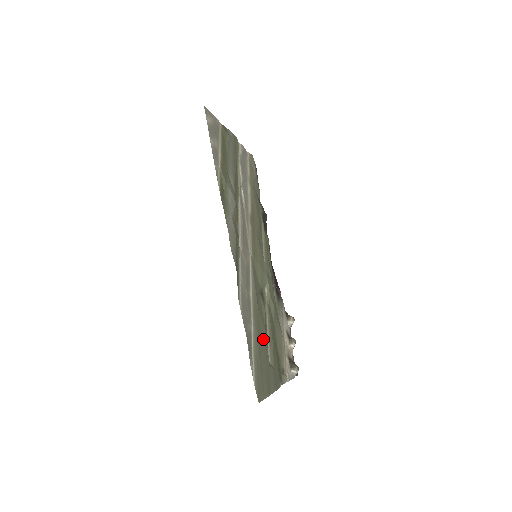
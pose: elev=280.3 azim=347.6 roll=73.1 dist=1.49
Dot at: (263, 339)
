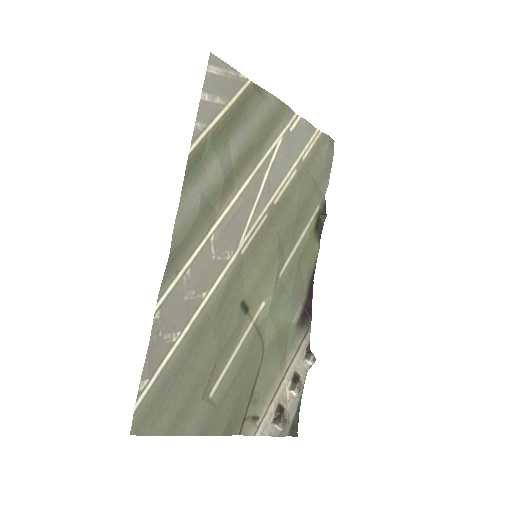
Dot at: (204, 360)
